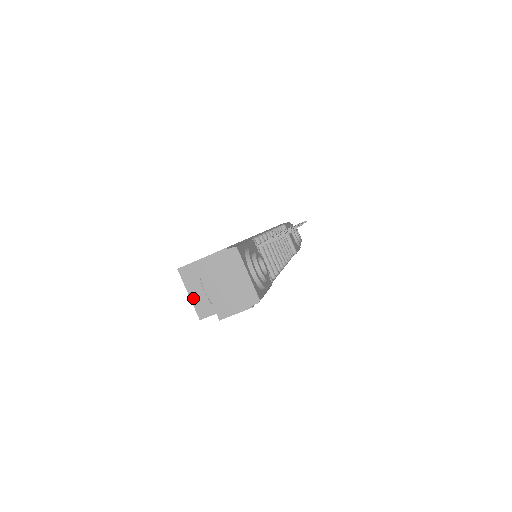
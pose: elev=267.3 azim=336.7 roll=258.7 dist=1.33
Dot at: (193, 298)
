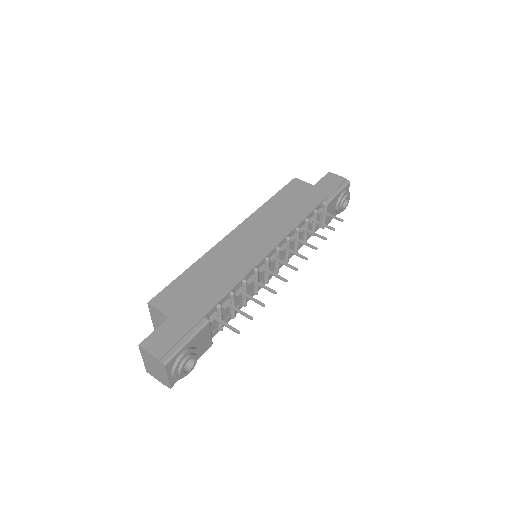
Dot at: (153, 321)
